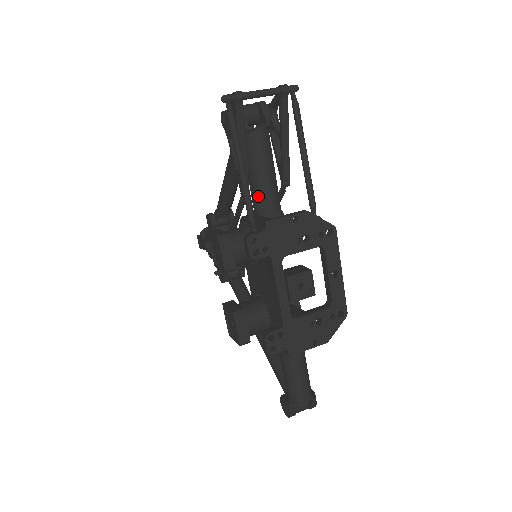
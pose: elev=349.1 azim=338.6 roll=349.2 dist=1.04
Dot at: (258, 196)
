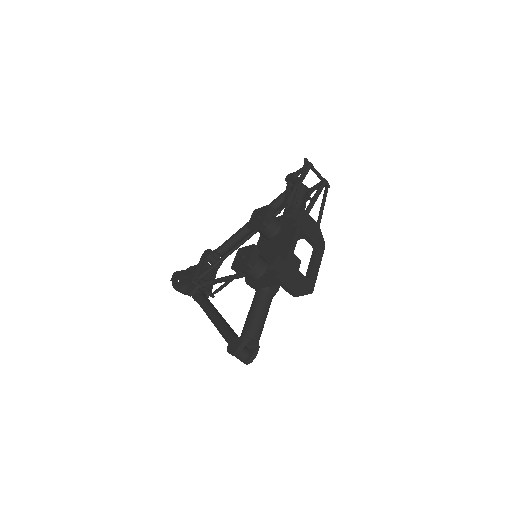
Dot at: occluded
